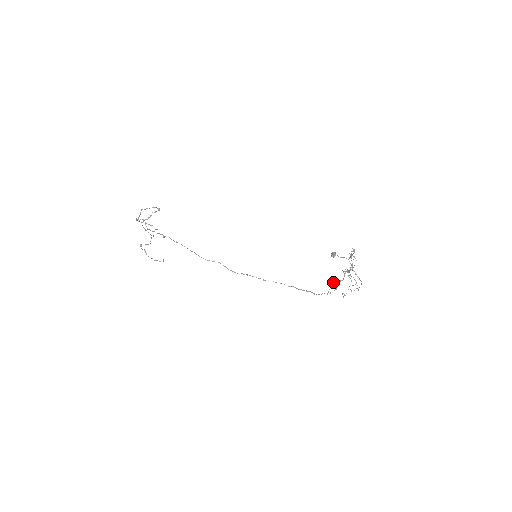
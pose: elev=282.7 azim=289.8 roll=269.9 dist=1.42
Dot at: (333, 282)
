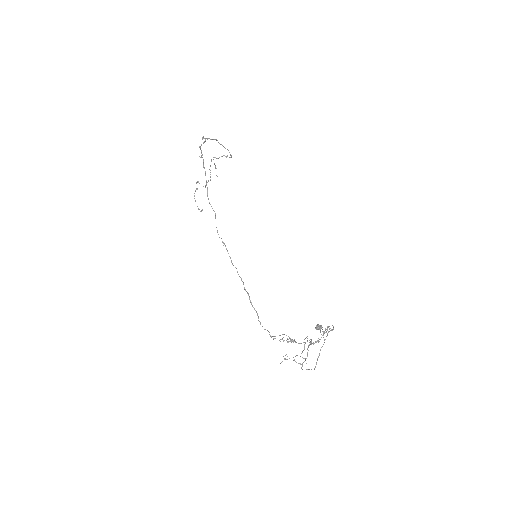
Dot at: occluded
